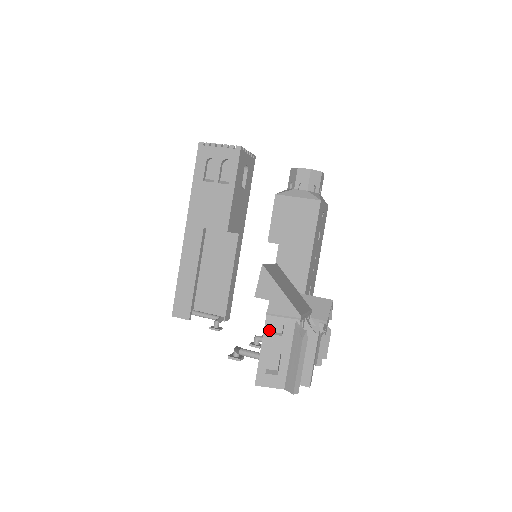
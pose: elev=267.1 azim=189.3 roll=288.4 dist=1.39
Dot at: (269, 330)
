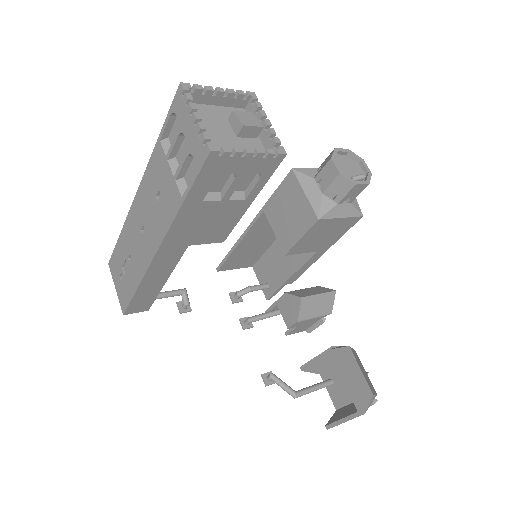
Dot at: (356, 415)
